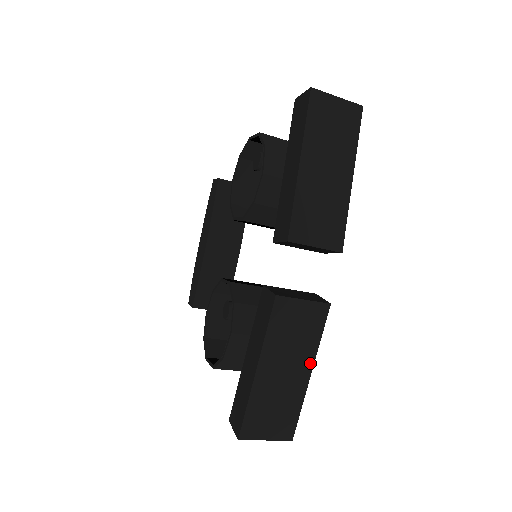
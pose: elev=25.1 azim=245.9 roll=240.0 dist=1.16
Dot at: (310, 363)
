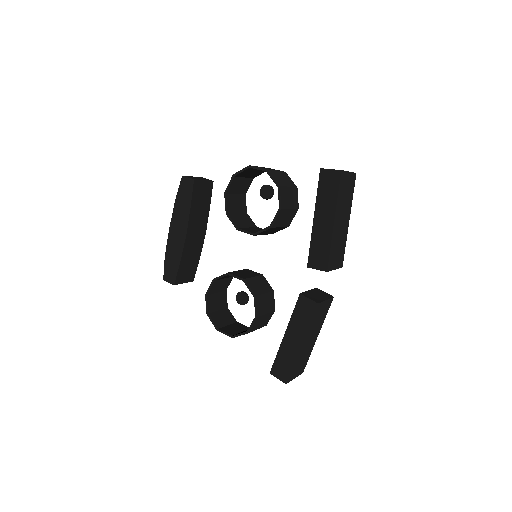
Dot at: (319, 331)
